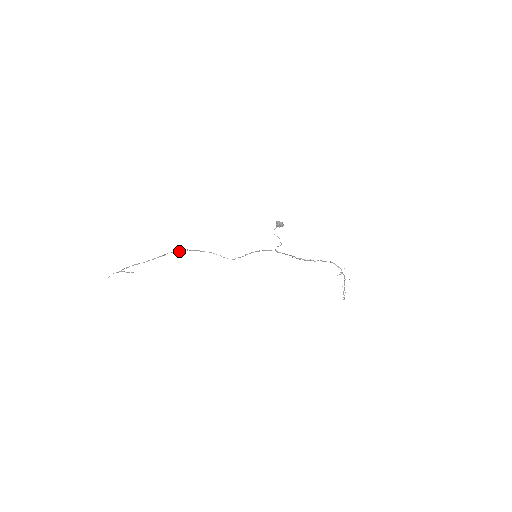
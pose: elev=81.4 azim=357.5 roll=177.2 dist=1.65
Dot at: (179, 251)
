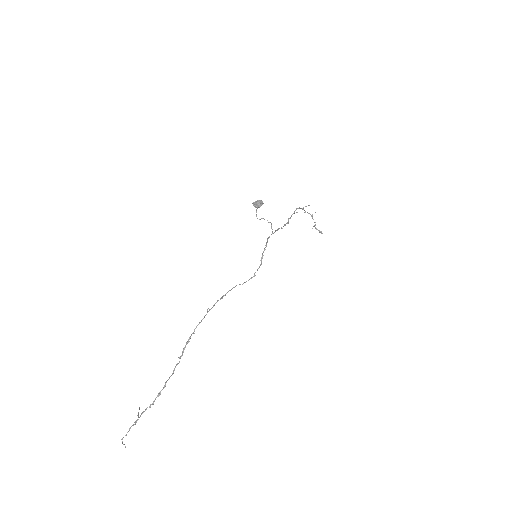
Dot at: (200, 322)
